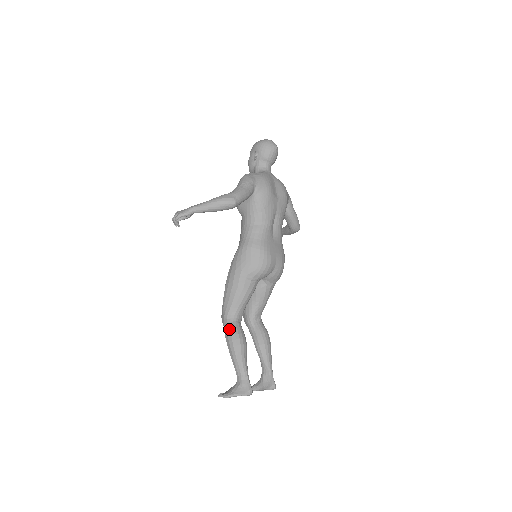
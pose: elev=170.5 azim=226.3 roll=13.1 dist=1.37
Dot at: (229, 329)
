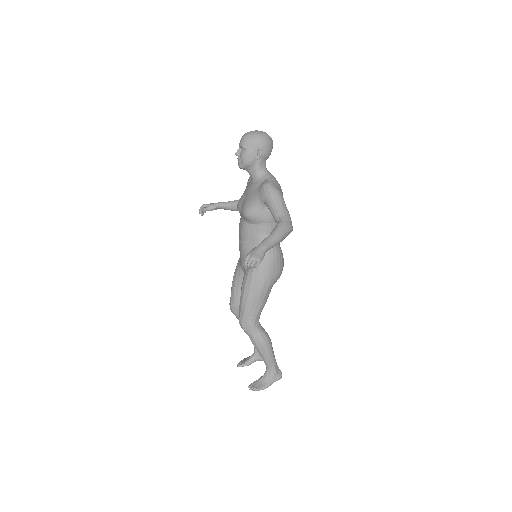
Dot at: (260, 335)
